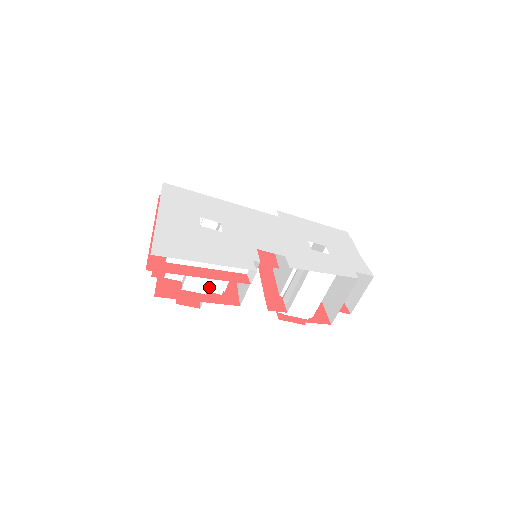
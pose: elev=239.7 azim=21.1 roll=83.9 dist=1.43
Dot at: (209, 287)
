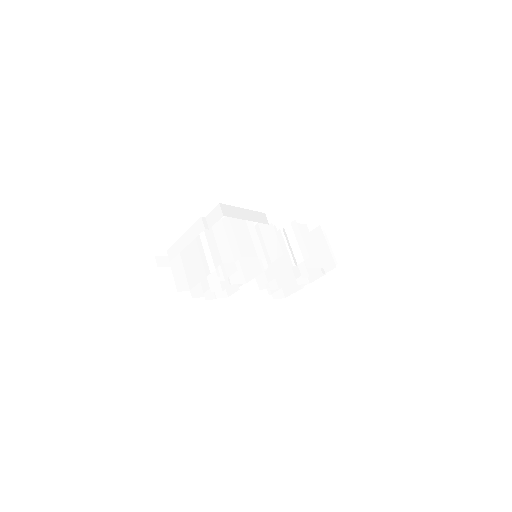
Dot at: occluded
